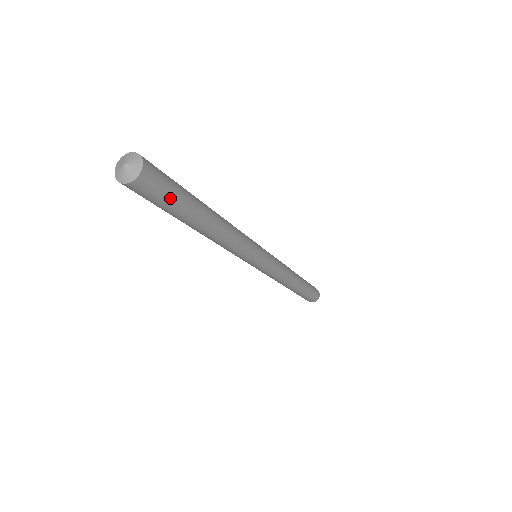
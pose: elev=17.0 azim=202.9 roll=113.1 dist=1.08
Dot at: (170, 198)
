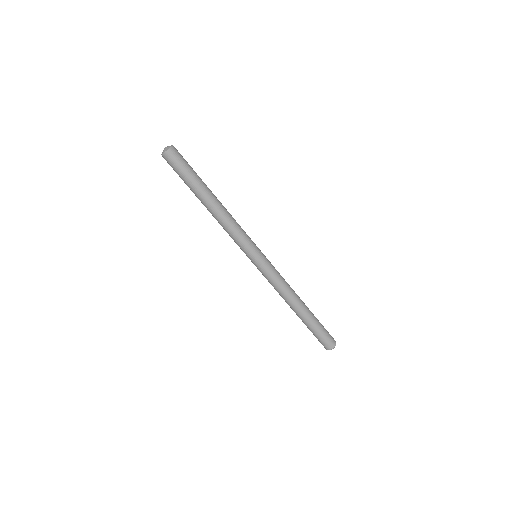
Dot at: (189, 165)
